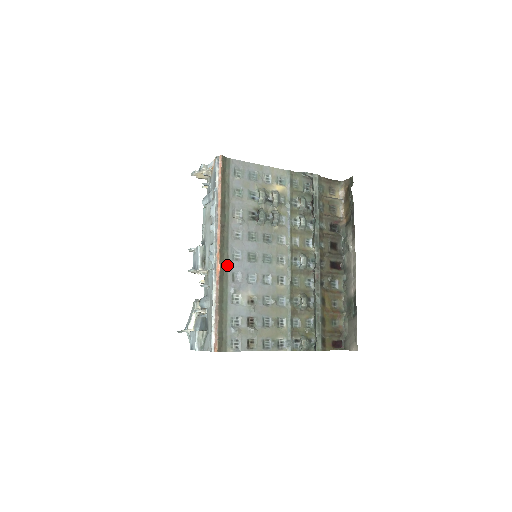
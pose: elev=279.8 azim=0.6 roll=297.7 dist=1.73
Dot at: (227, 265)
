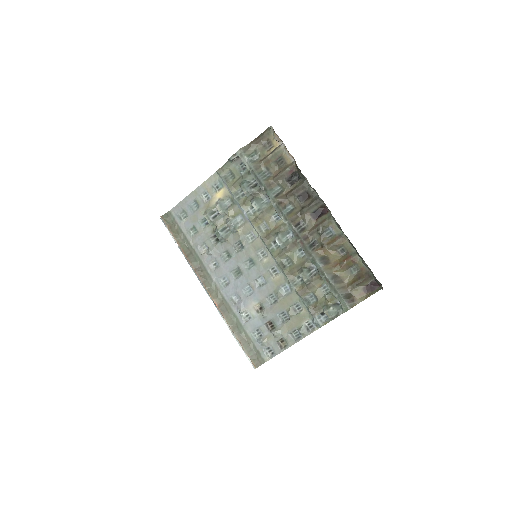
Dot at: (222, 296)
